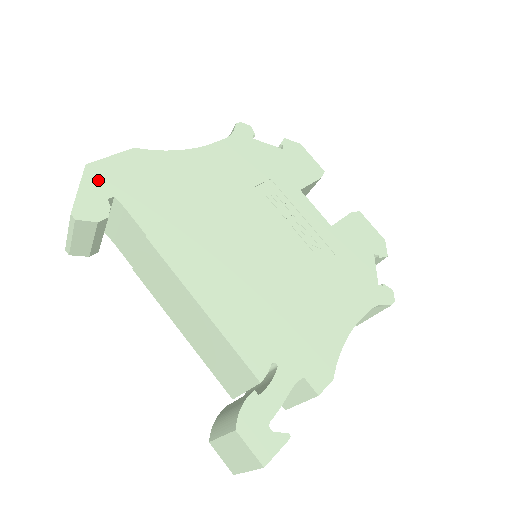
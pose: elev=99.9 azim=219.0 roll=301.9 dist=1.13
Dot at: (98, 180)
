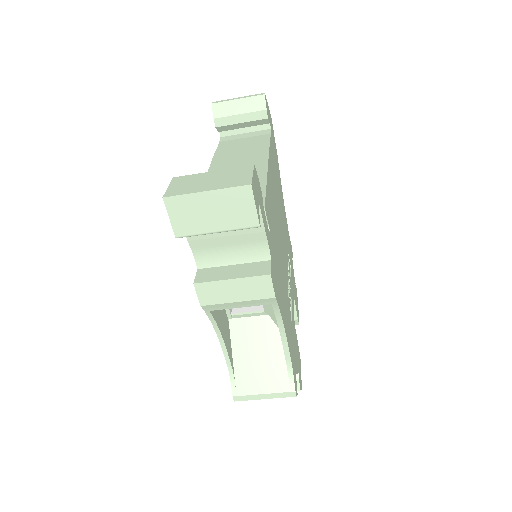
Dot at: (271, 122)
